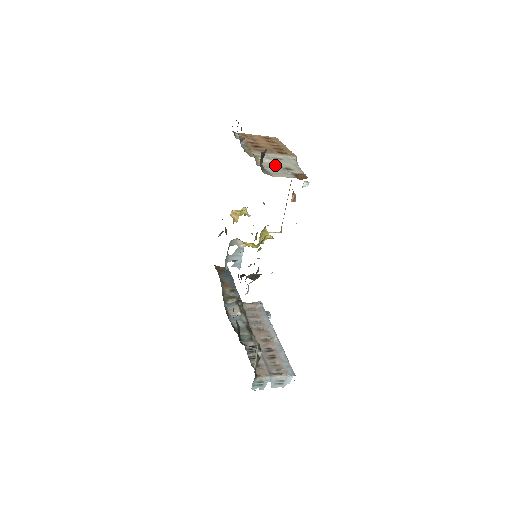
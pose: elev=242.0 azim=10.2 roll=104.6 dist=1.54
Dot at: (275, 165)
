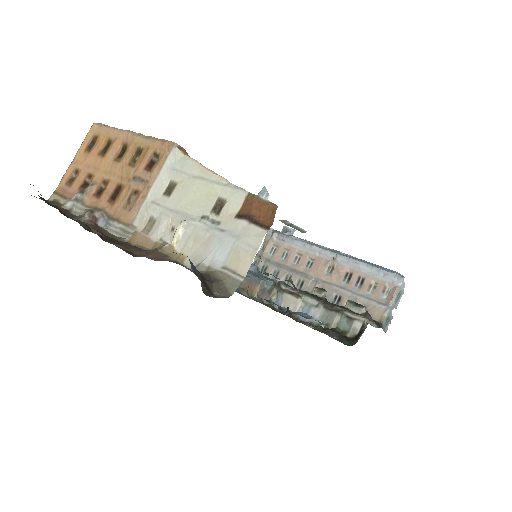
Dot at: (199, 227)
